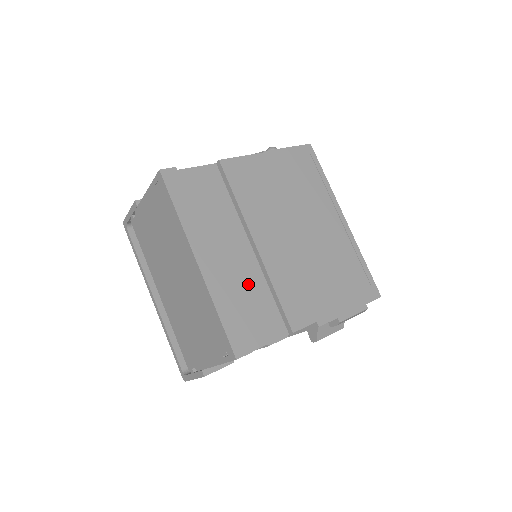
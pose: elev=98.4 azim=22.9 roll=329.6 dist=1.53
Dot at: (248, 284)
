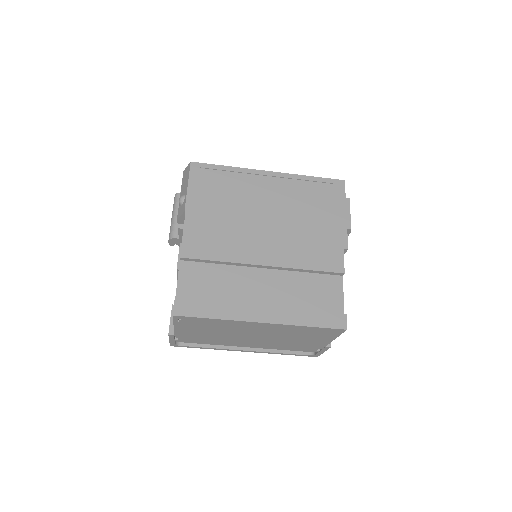
Dot at: (292, 288)
